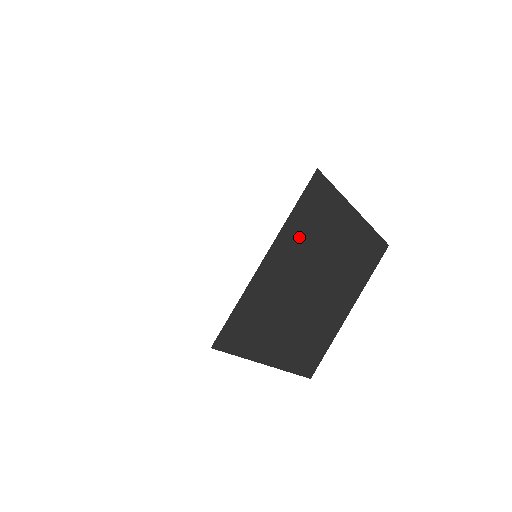
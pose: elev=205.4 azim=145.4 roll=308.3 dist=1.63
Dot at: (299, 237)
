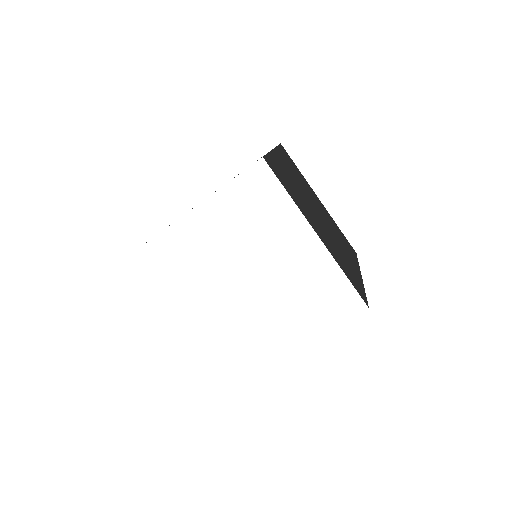
Dot at: occluded
